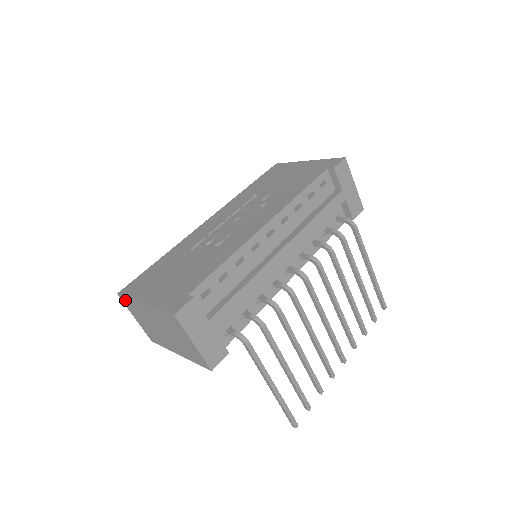
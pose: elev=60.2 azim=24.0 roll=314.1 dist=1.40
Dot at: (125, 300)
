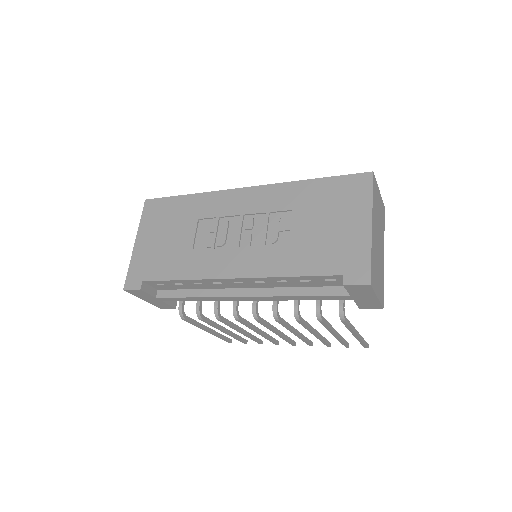
Dot at: occluded
